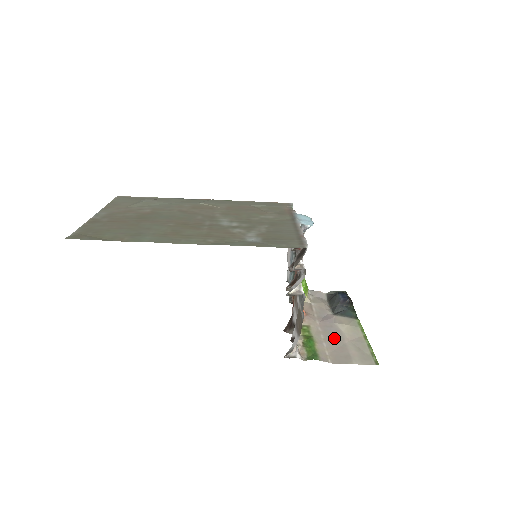
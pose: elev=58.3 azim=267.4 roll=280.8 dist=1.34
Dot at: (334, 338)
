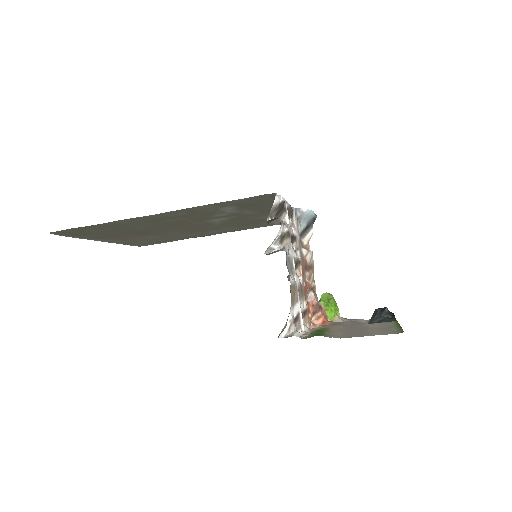
Dot at: (355, 330)
